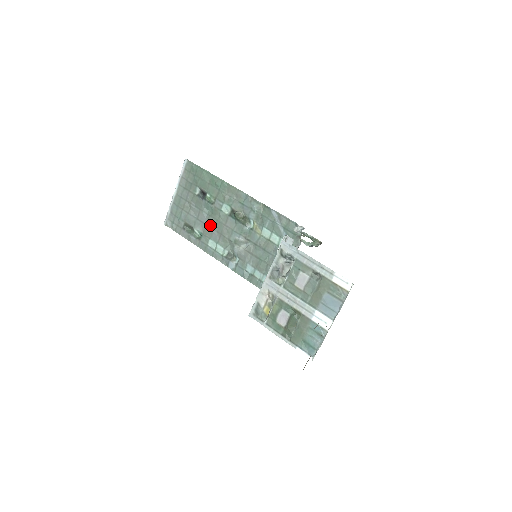
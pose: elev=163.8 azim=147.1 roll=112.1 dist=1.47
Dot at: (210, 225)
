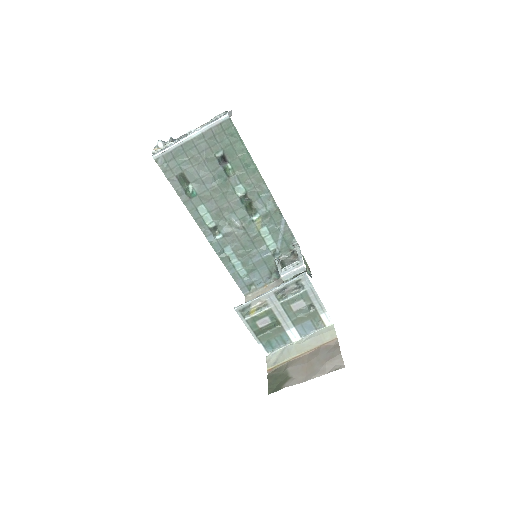
Dot at: (212, 193)
